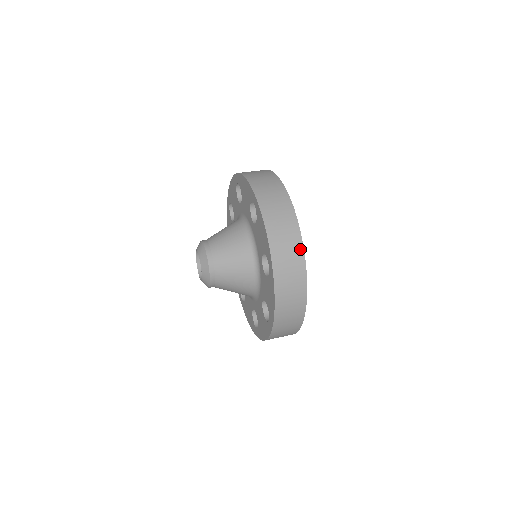
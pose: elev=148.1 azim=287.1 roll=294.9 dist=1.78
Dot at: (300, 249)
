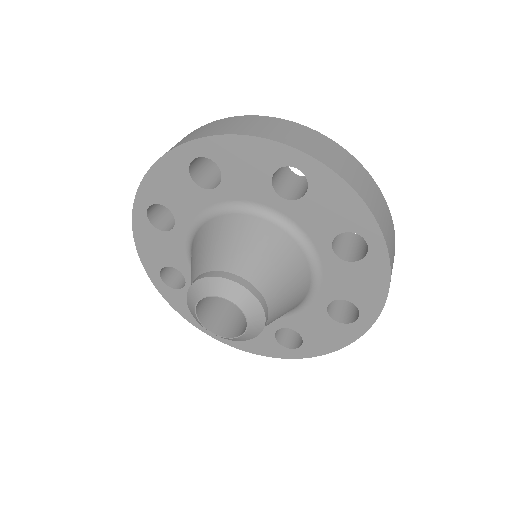
Dot at: (383, 199)
